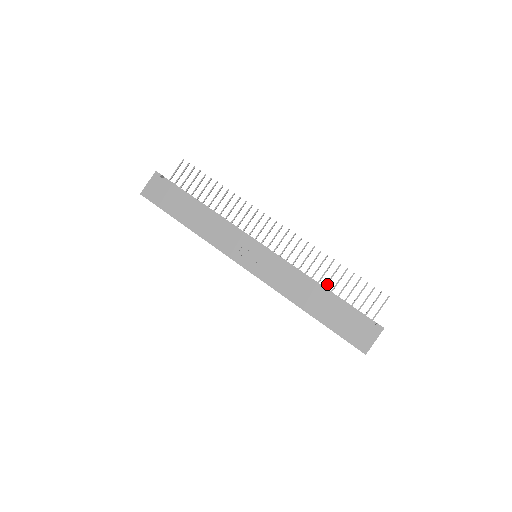
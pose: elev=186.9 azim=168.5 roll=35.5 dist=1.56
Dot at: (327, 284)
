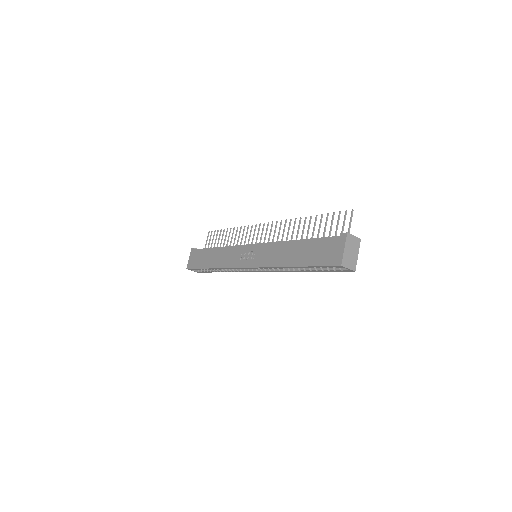
Dot at: (307, 238)
